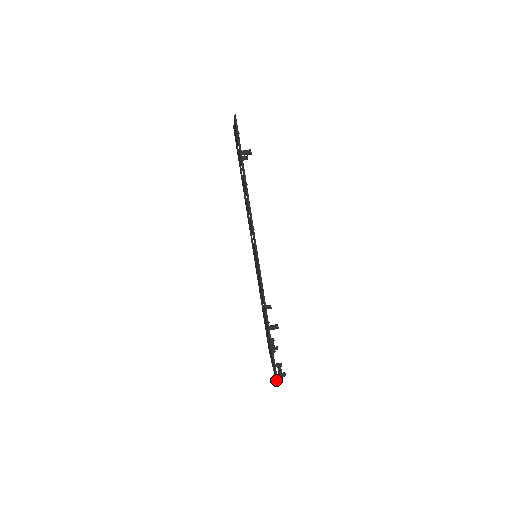
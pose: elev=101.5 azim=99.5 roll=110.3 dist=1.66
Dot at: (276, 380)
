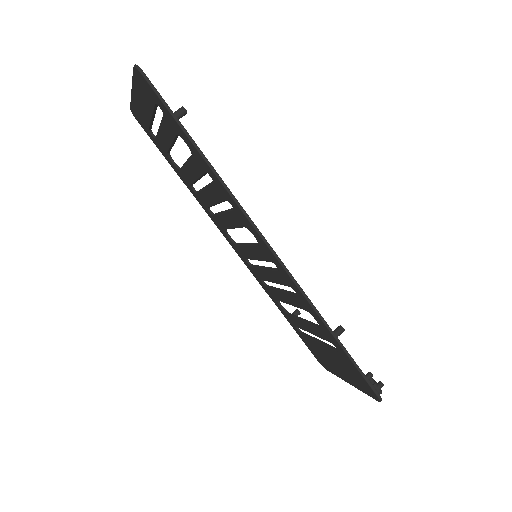
Dot at: (378, 398)
